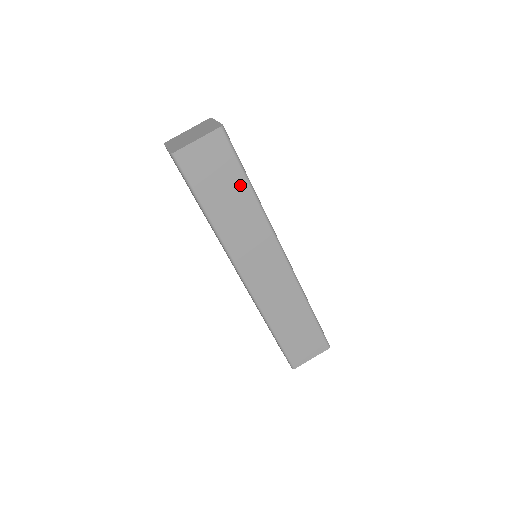
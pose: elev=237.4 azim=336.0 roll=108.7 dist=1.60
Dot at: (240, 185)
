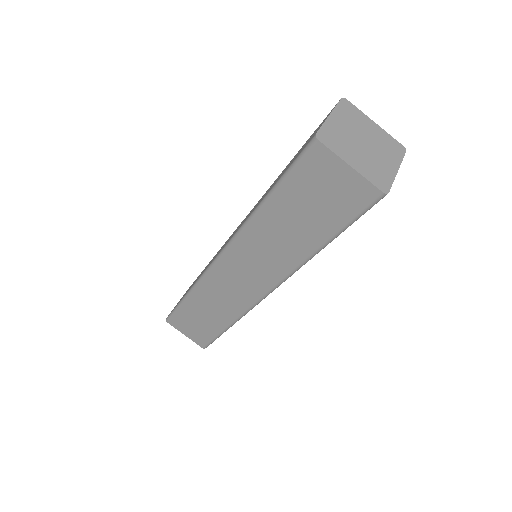
Dot at: occluded
